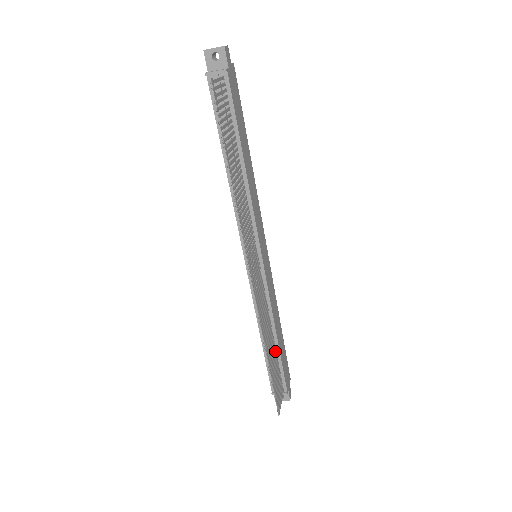
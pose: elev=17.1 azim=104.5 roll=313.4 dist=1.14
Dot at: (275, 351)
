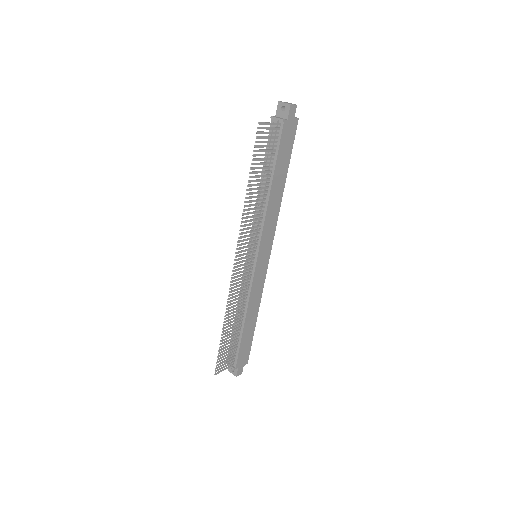
Dot at: (239, 331)
